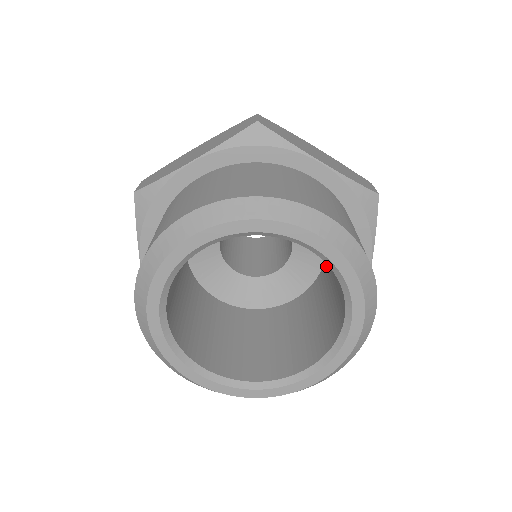
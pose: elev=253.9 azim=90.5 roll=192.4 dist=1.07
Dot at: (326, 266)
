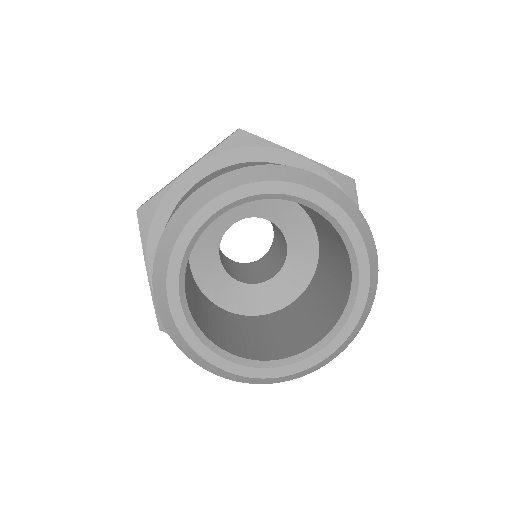
Dot at: (322, 255)
